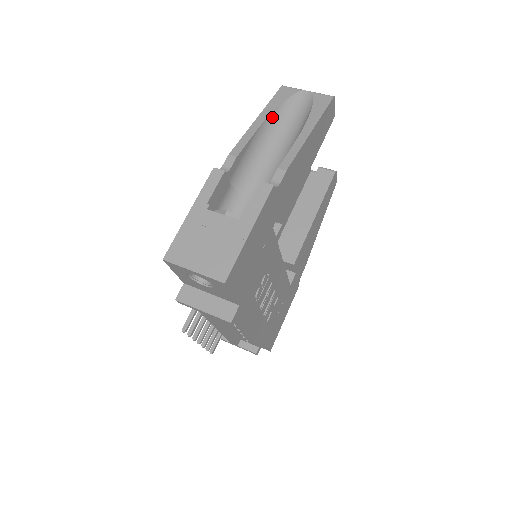
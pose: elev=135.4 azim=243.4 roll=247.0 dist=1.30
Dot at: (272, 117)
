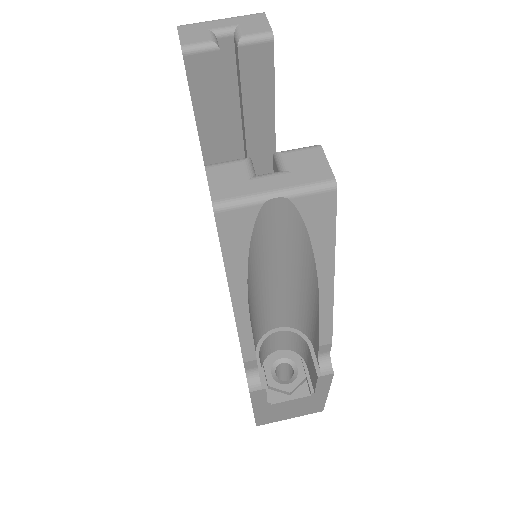
Dot at: (249, 278)
